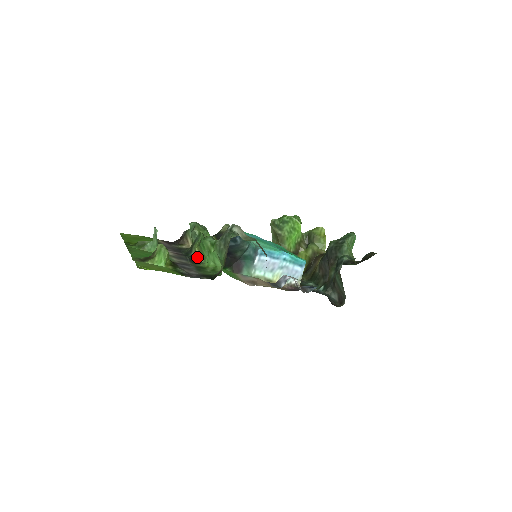
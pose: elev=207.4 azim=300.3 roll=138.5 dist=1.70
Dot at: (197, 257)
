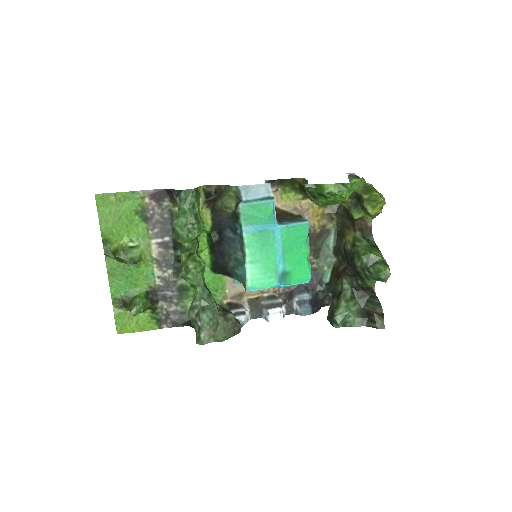
Dot at: occluded
